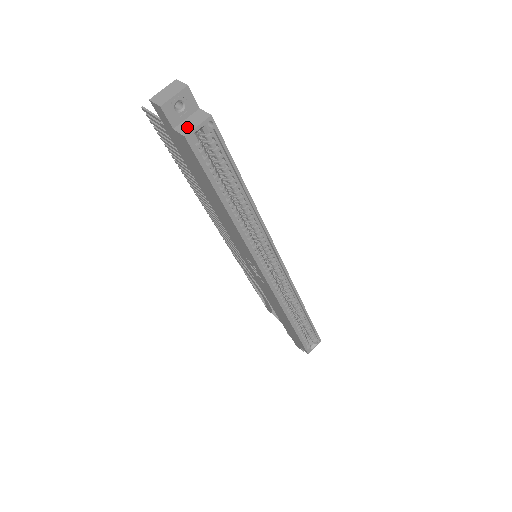
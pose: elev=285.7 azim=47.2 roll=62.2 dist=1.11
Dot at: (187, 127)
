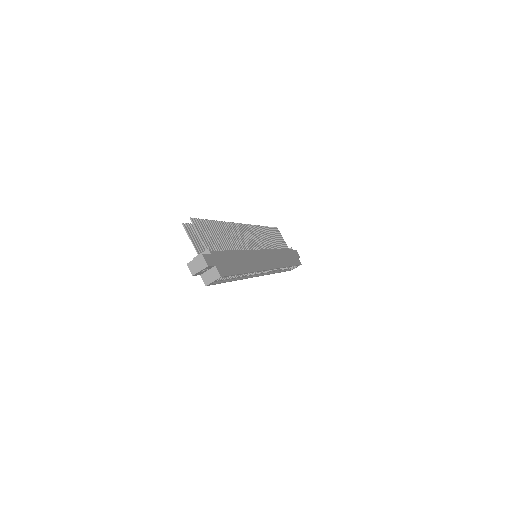
Dot at: (207, 279)
